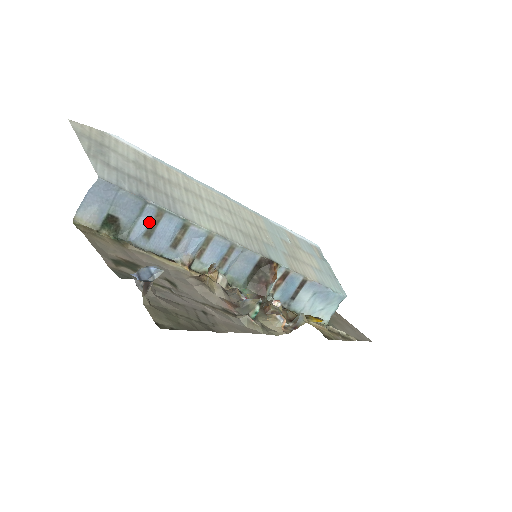
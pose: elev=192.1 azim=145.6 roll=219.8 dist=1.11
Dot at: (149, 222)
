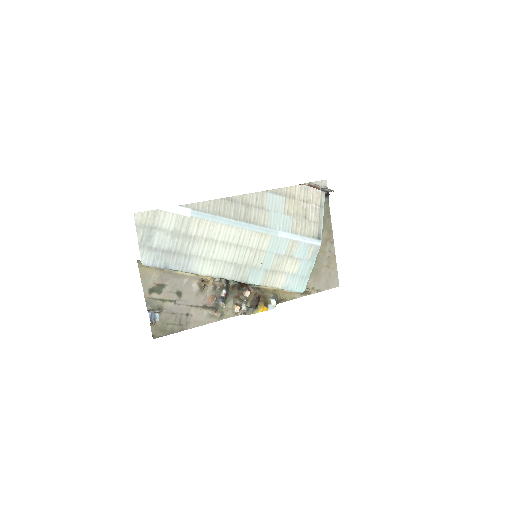
Dot at: occluded
